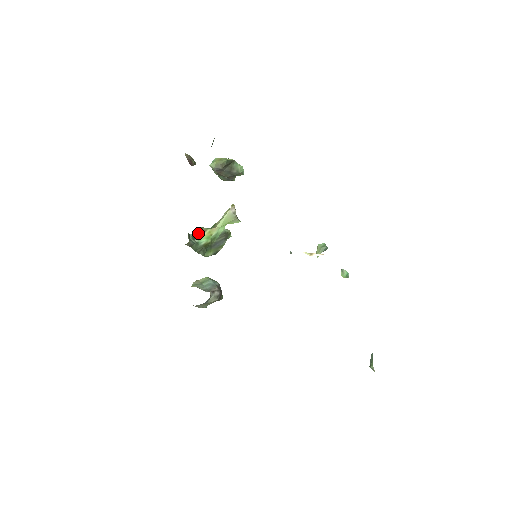
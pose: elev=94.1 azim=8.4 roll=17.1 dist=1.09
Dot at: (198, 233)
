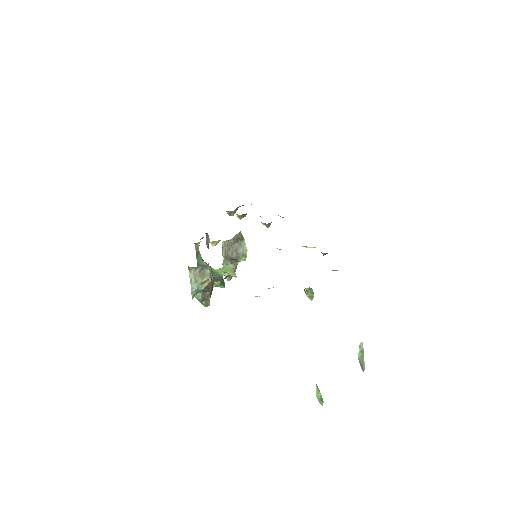
Dot at: occluded
